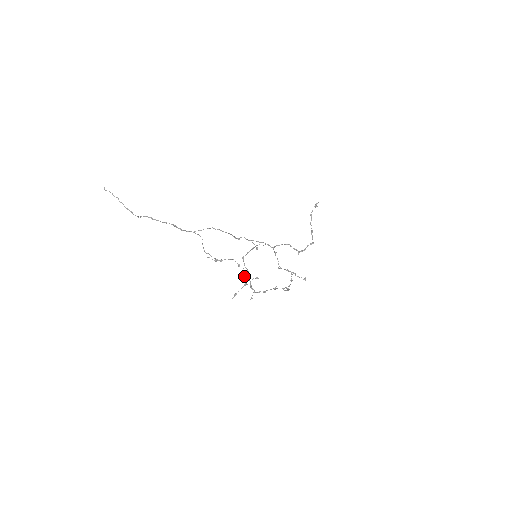
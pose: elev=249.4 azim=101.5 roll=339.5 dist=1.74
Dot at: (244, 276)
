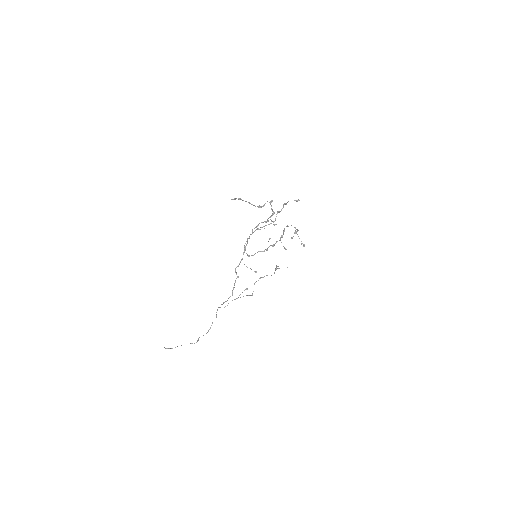
Dot at: occluded
